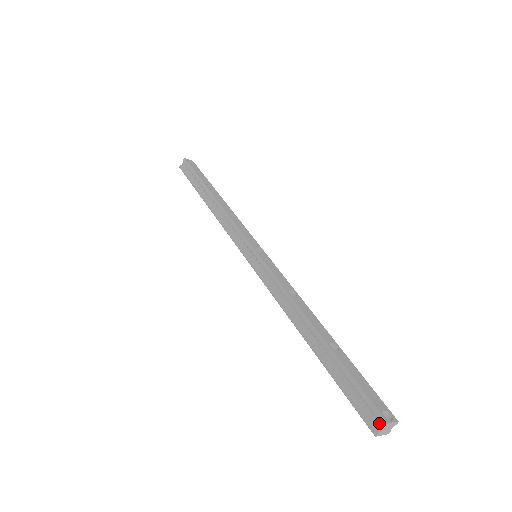
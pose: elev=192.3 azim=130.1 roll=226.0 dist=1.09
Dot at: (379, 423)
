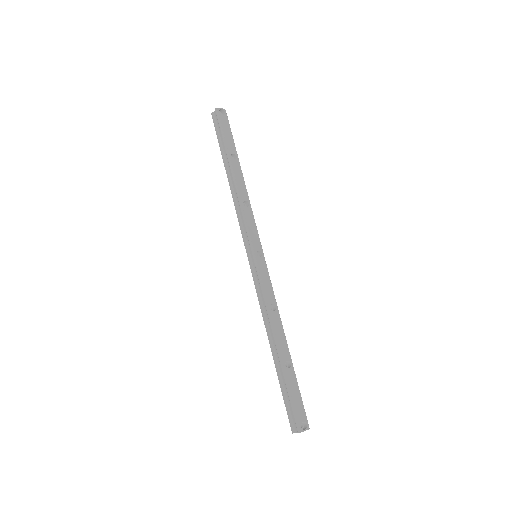
Dot at: (297, 428)
